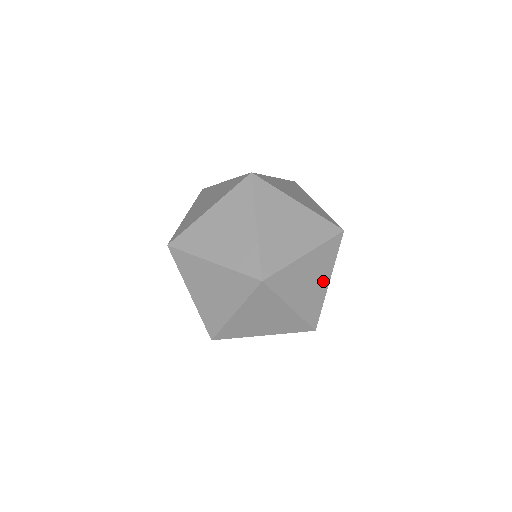
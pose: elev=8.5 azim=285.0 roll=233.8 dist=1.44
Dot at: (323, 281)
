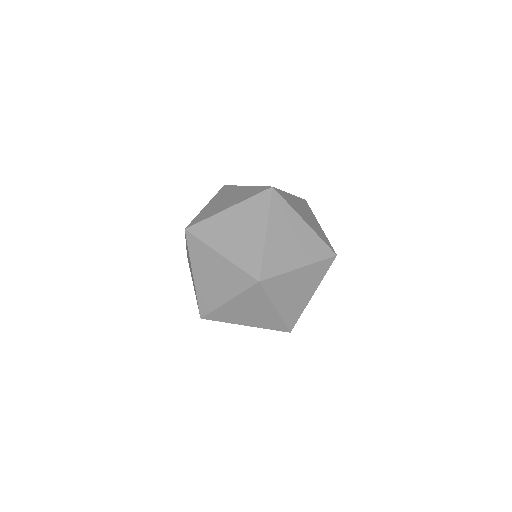
Dot at: (257, 232)
